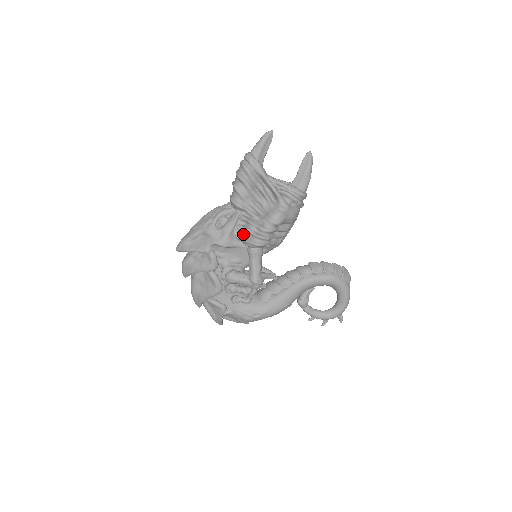
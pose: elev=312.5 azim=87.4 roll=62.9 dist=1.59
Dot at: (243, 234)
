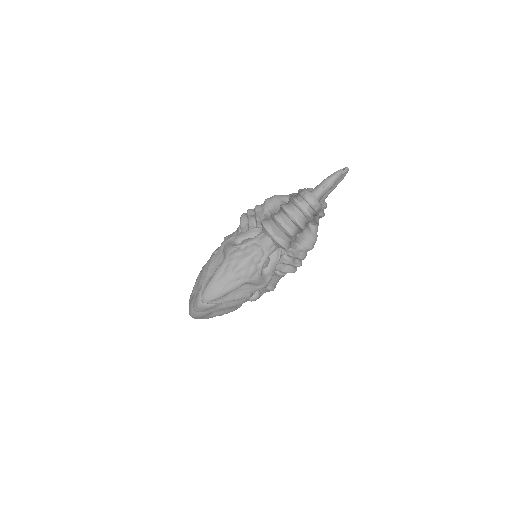
Dot at: (280, 265)
